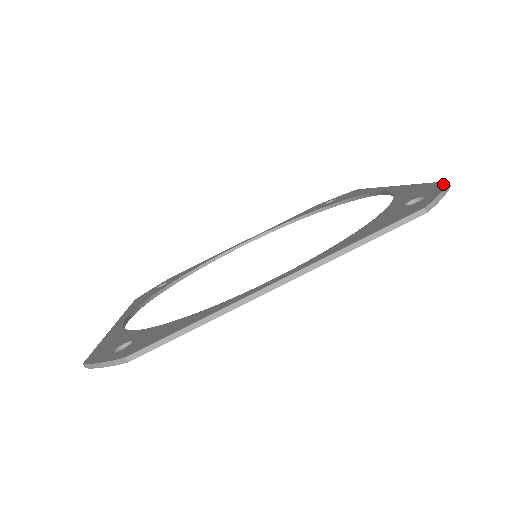
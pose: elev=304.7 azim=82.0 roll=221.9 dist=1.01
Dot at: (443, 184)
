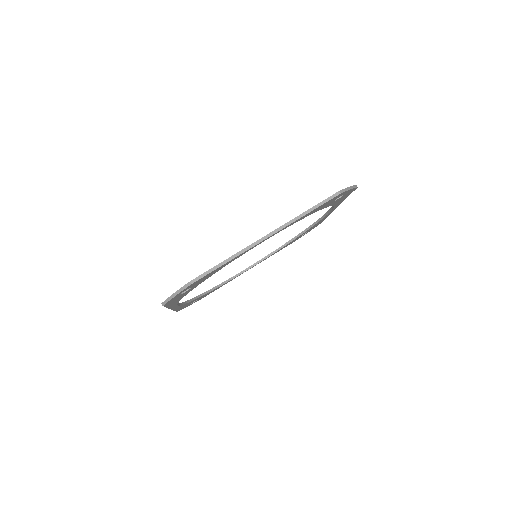
Dot at: occluded
